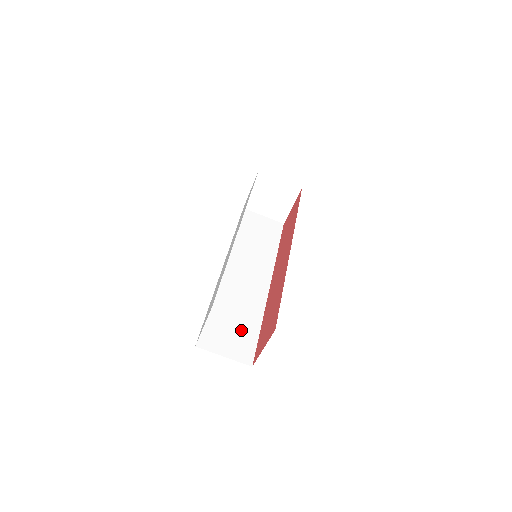
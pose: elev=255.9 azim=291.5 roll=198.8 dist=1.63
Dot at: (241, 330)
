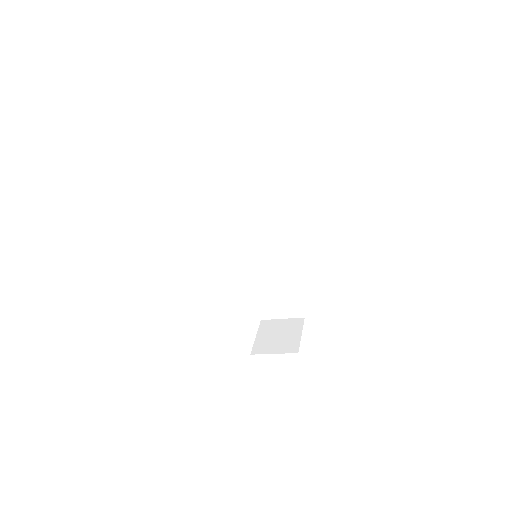
Dot at: (284, 295)
